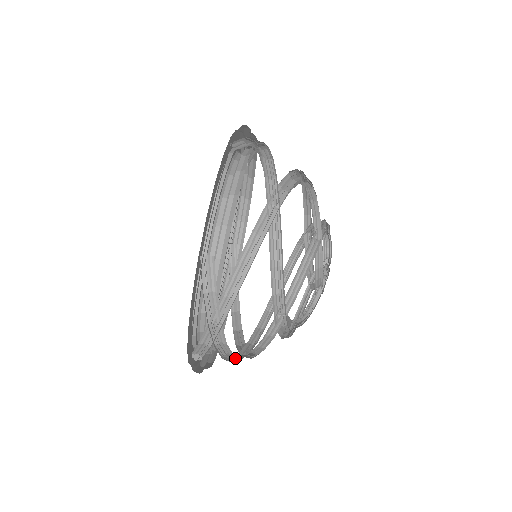
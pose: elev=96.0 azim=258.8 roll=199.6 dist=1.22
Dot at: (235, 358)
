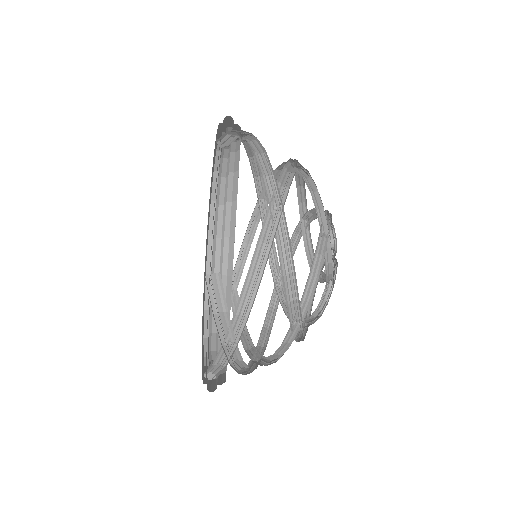
Dot at: occluded
